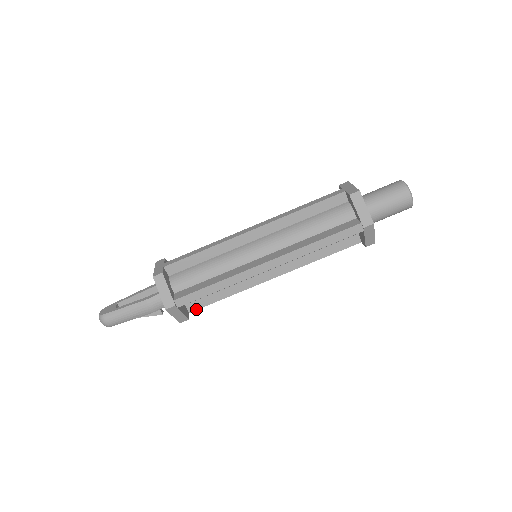
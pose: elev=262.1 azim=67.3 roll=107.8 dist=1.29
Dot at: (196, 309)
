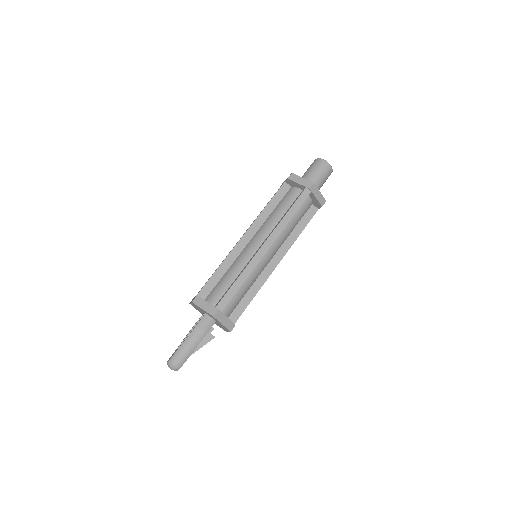
Dot at: (237, 319)
